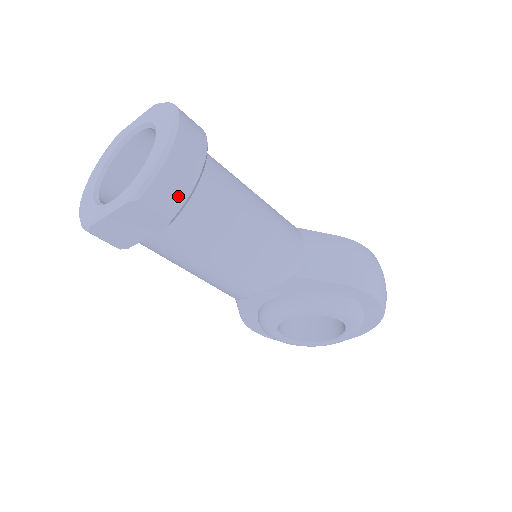
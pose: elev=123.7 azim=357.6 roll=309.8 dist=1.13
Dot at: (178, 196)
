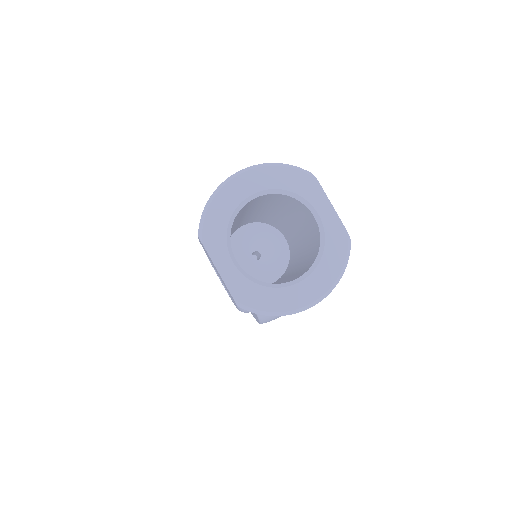
Dot at: occluded
